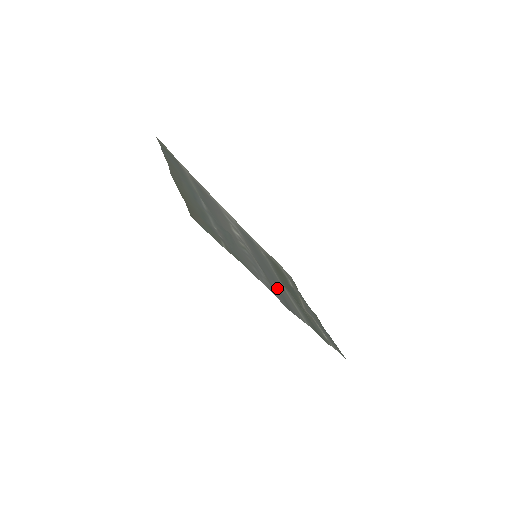
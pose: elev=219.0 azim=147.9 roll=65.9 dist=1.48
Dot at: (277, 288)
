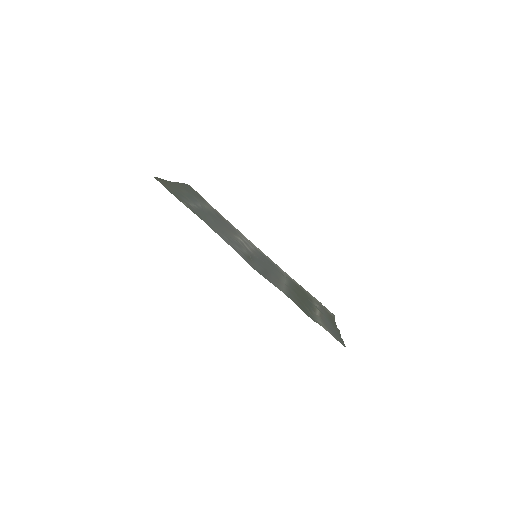
Dot at: (263, 270)
